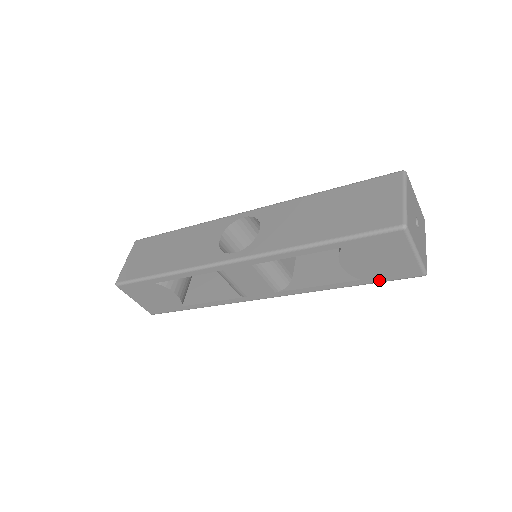
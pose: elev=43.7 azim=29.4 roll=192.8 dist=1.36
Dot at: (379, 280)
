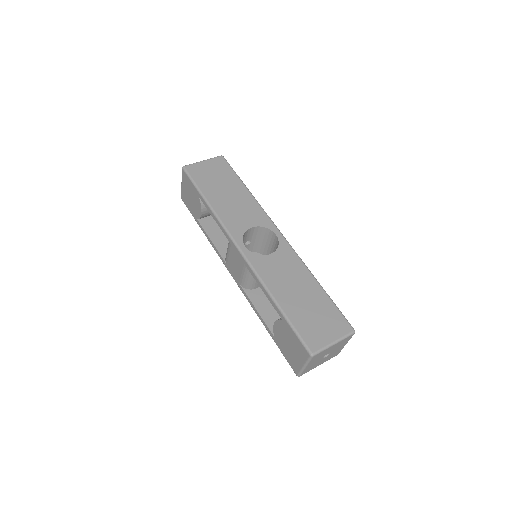
Dot at: (280, 349)
